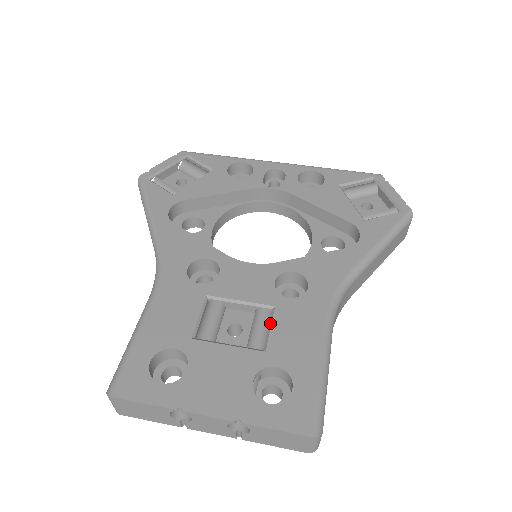
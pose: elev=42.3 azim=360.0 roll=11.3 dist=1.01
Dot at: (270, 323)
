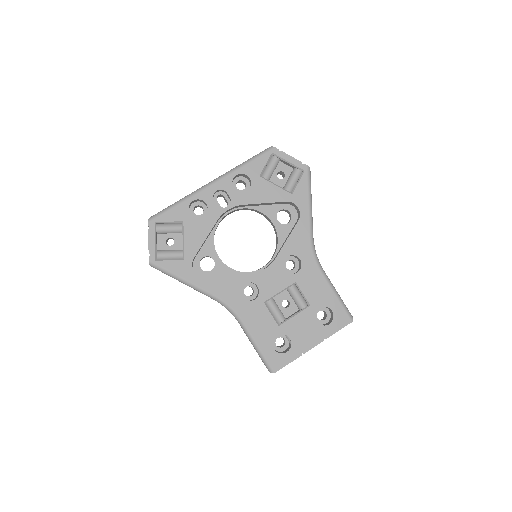
Dot at: (301, 291)
